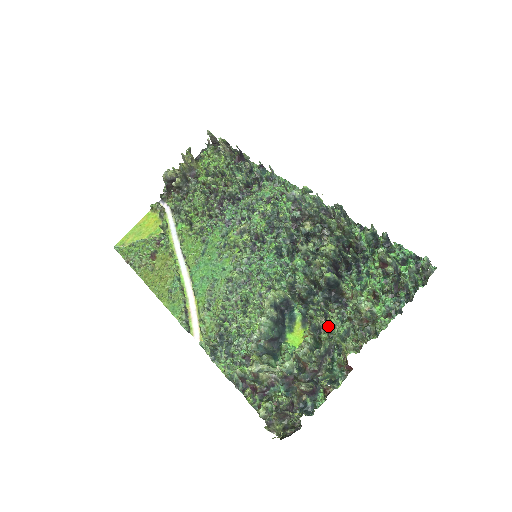
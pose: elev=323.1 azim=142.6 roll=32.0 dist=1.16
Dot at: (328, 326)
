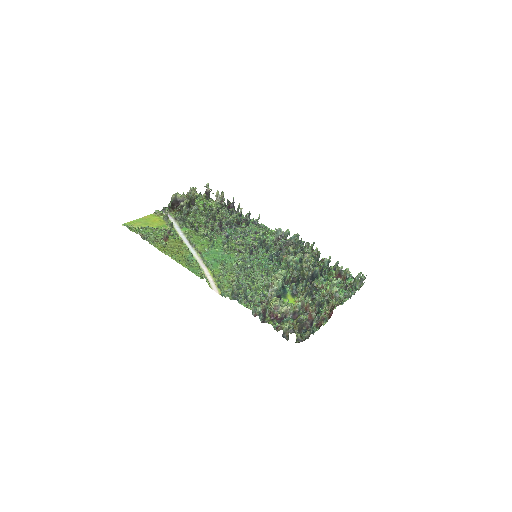
Dot at: (312, 297)
